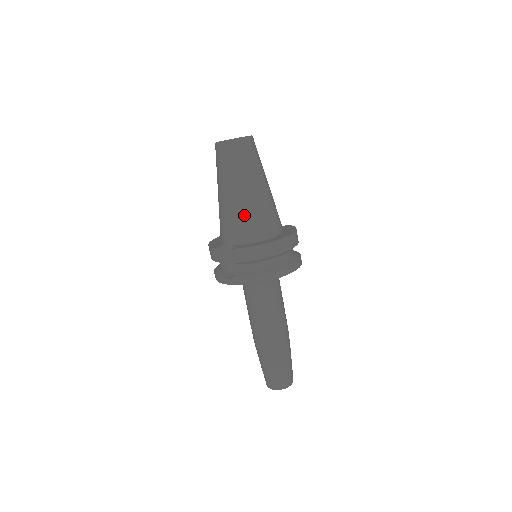
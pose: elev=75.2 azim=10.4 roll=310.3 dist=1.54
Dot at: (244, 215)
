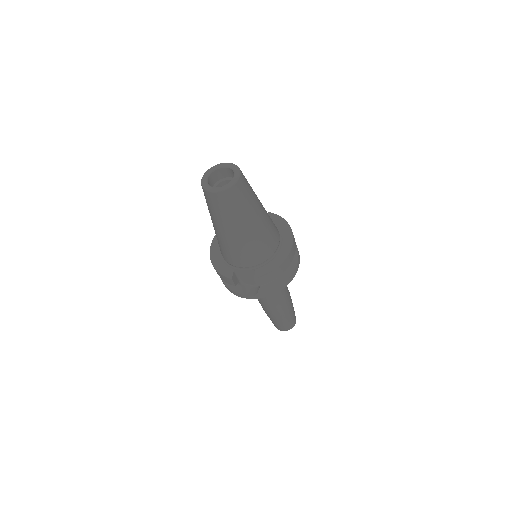
Dot at: (255, 245)
